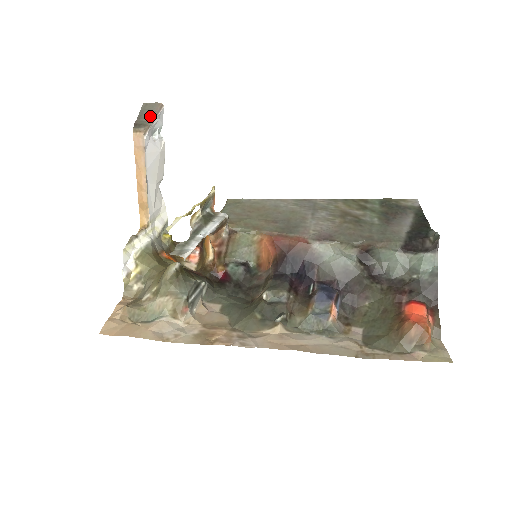
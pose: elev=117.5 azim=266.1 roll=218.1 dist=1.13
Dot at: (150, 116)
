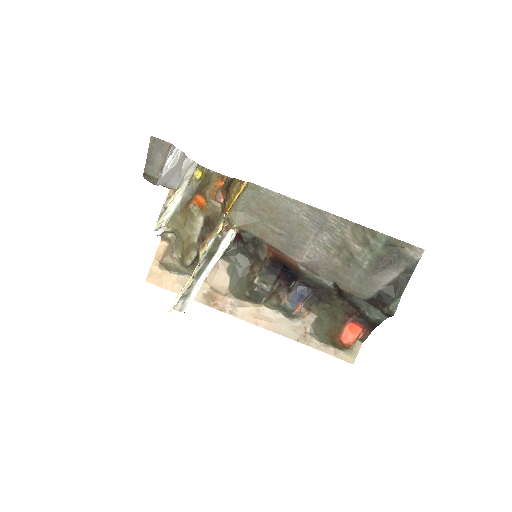
Dot at: (158, 163)
